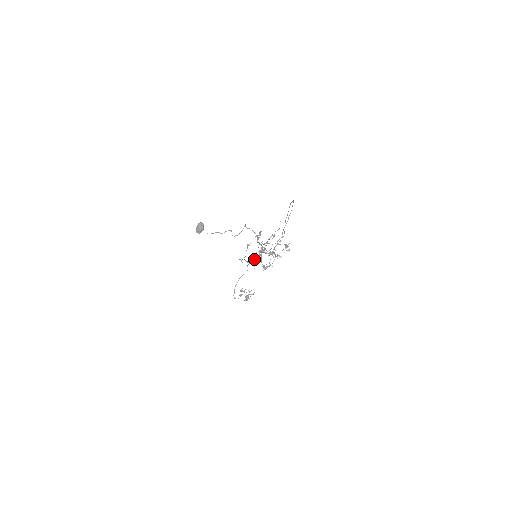
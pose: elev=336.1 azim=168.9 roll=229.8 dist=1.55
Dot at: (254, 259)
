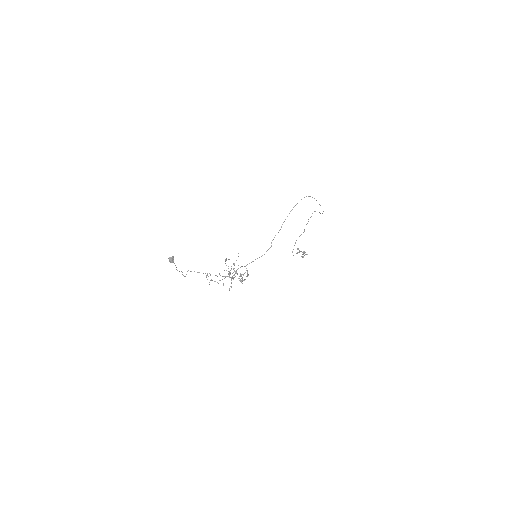
Dot at: occluded
